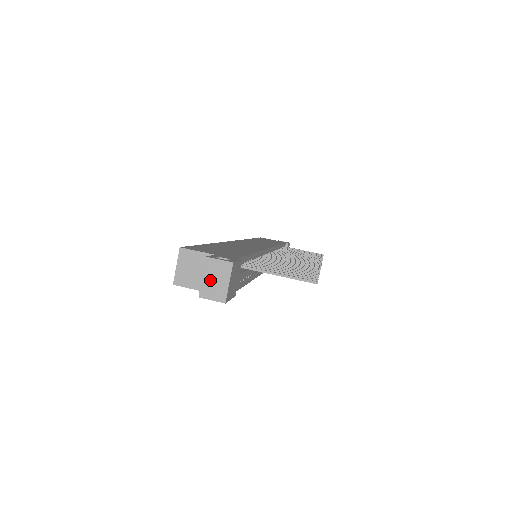
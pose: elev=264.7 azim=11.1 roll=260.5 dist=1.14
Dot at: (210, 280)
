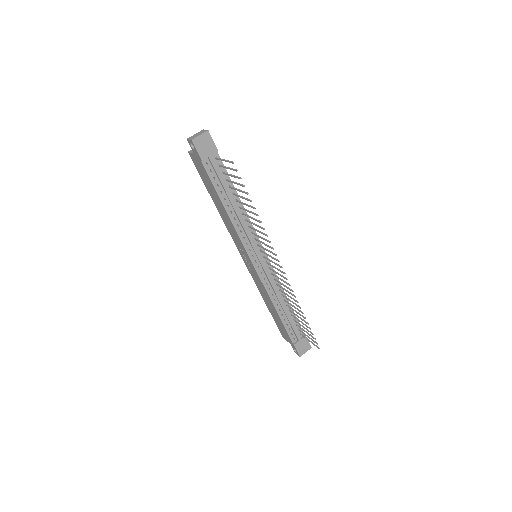
Dot at: (196, 135)
